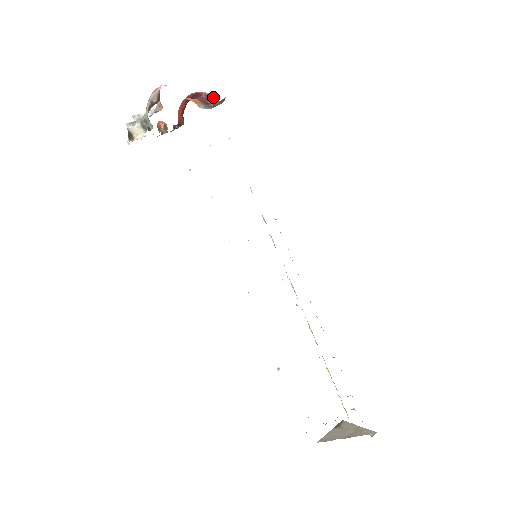
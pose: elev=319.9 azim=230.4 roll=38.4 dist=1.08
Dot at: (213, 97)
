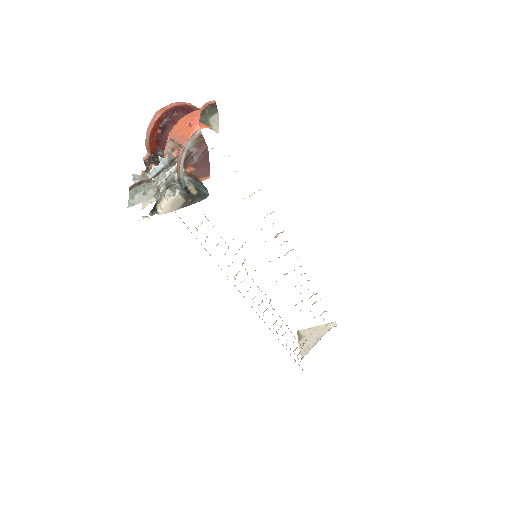
Dot at: (195, 106)
